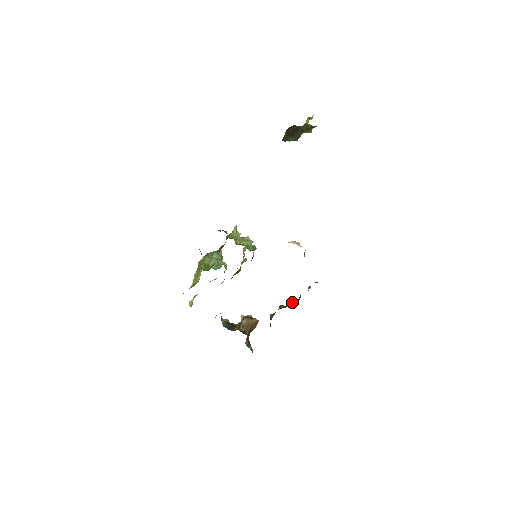
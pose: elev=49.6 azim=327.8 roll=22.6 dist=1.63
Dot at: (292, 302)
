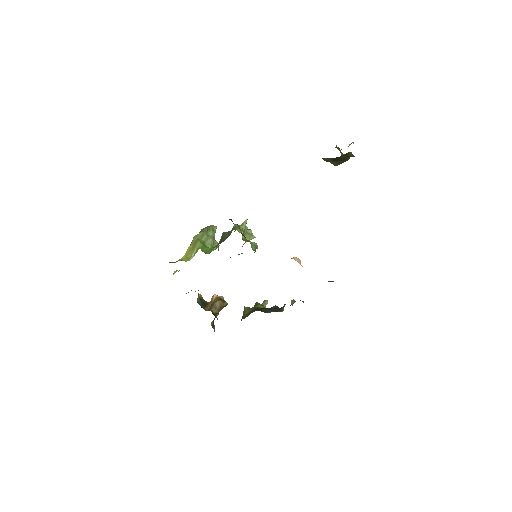
Dot at: (273, 310)
